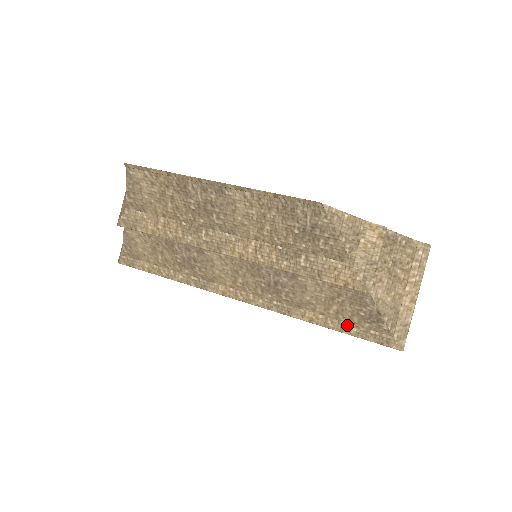
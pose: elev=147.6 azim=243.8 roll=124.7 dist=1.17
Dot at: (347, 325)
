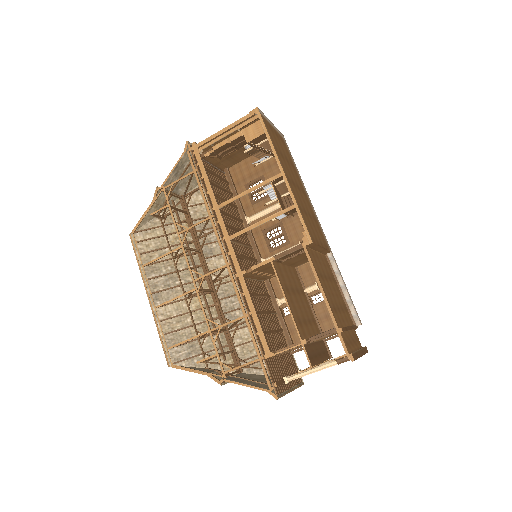
Dot at: occluded
